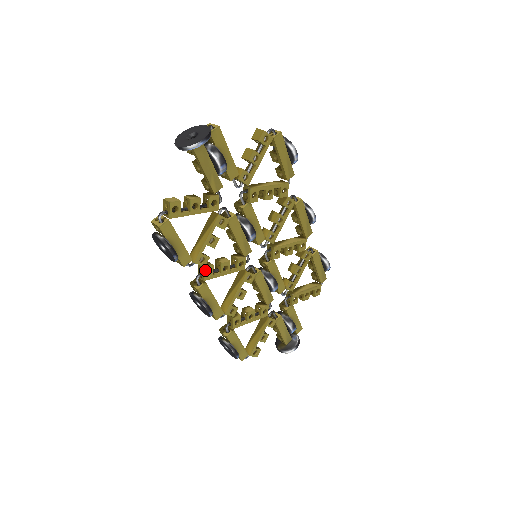
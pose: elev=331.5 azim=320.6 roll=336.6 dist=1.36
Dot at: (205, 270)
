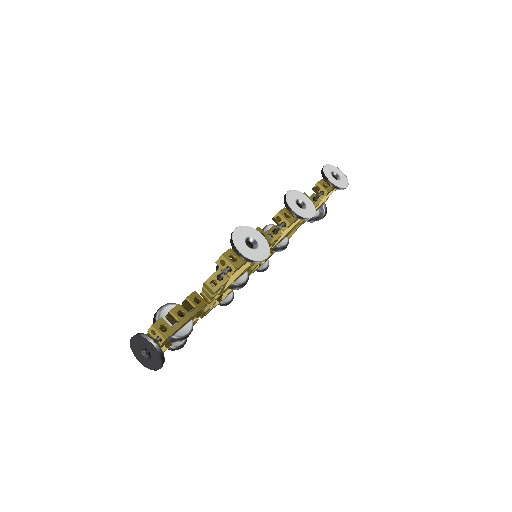
Dot at: occluded
